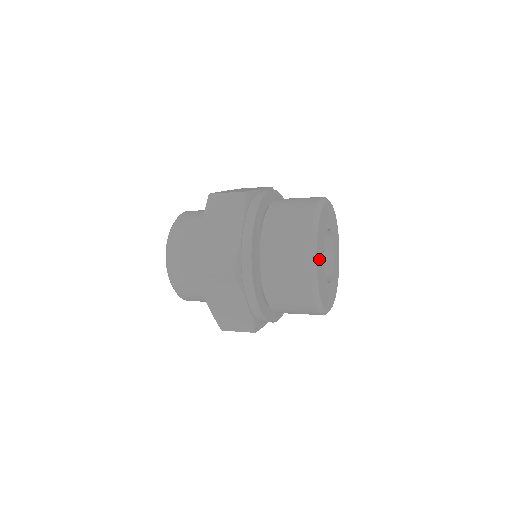
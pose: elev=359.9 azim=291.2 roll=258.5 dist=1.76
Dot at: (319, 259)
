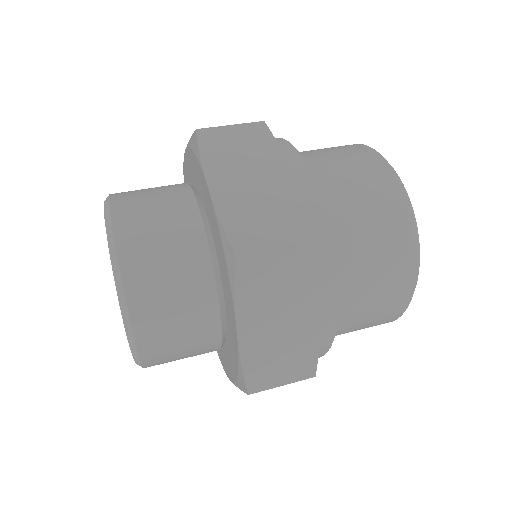
Dot at: occluded
